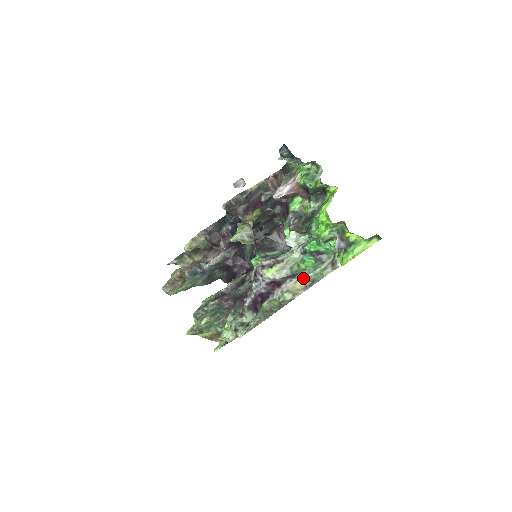
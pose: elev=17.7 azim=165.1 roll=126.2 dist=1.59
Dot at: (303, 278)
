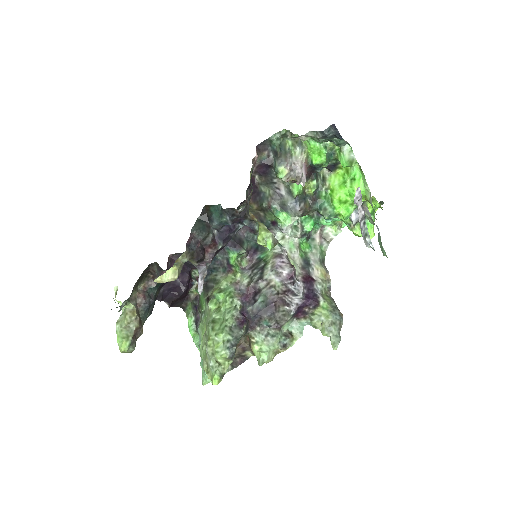
Dot at: (319, 262)
